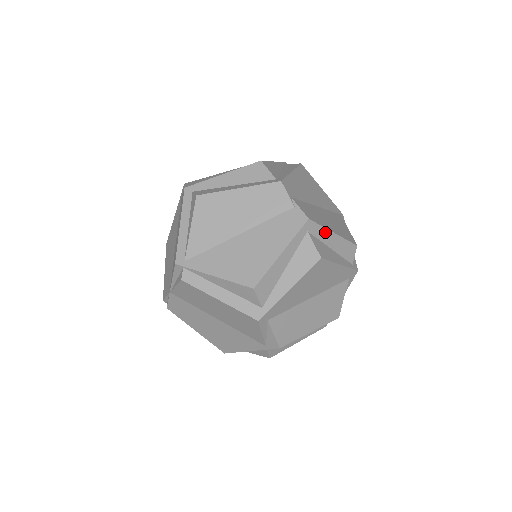
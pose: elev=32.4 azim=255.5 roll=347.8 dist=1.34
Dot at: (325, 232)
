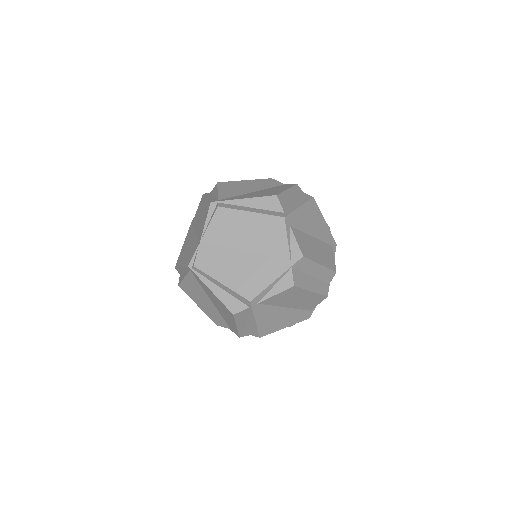
Dot at: occluded
